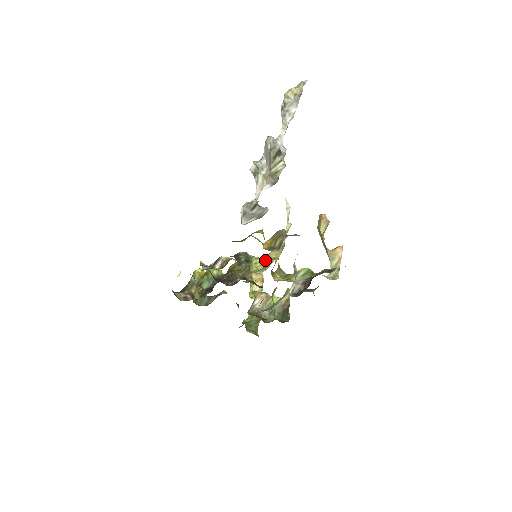
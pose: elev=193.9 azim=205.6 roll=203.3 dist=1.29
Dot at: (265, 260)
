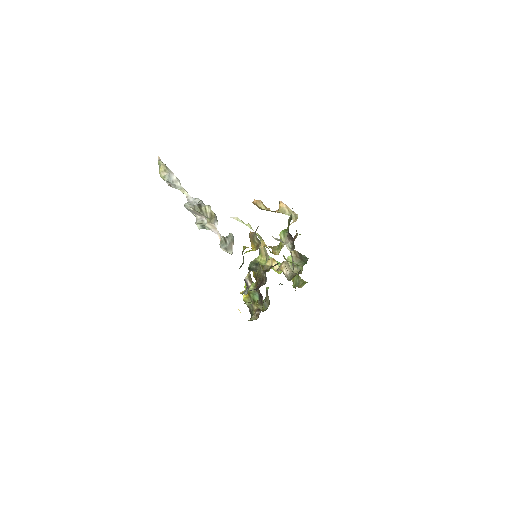
Dot at: (262, 253)
